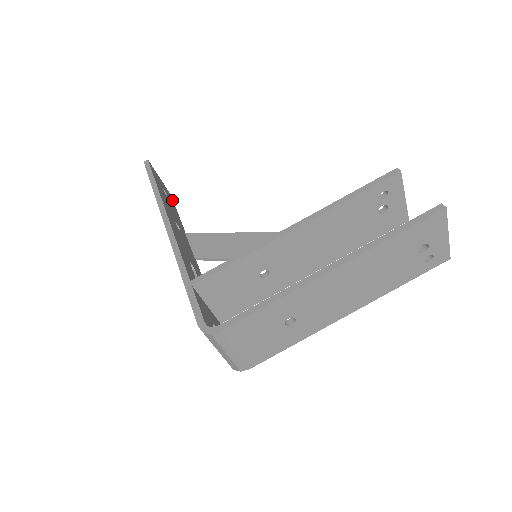
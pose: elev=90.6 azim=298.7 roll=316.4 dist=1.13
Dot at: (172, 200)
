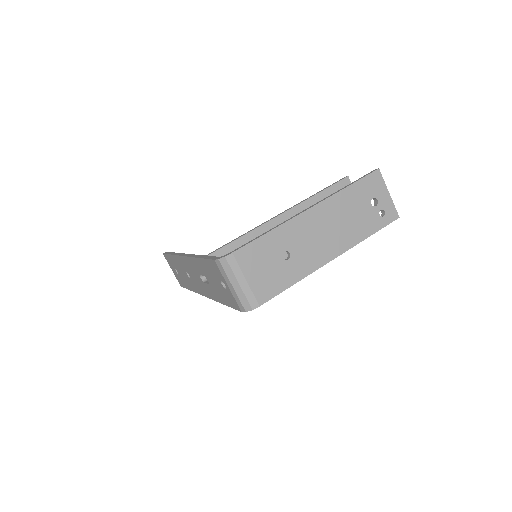
Dot at: occluded
